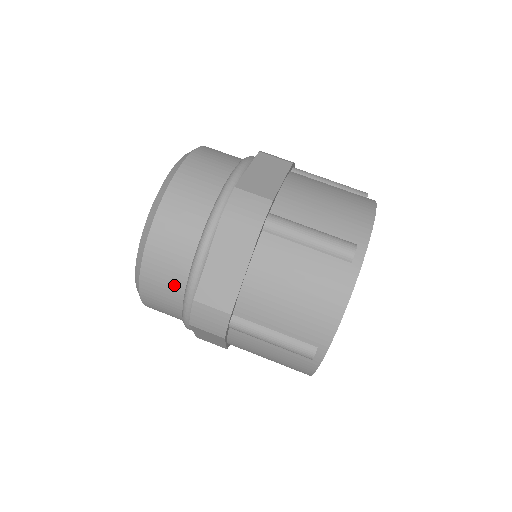
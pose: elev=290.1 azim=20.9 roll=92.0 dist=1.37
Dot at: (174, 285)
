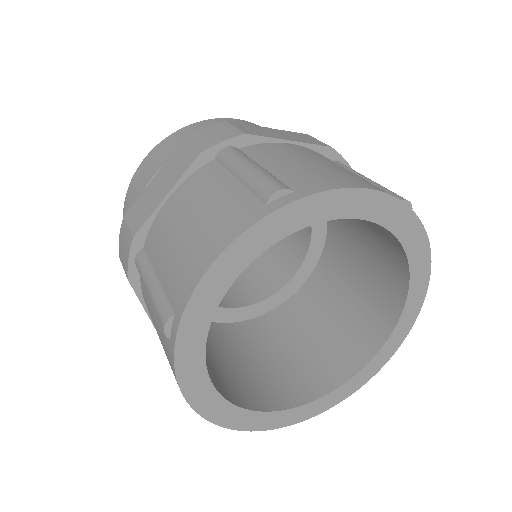
Dot at: occluded
